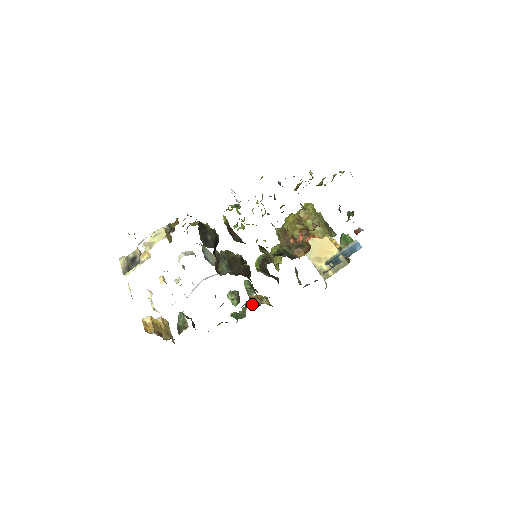
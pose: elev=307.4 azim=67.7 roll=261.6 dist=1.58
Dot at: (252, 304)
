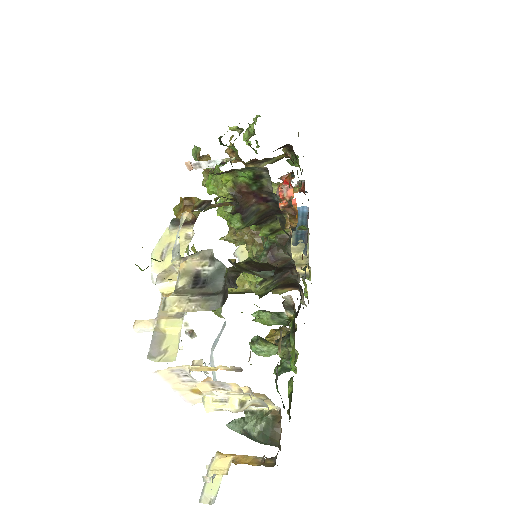
Dot at: occluded
